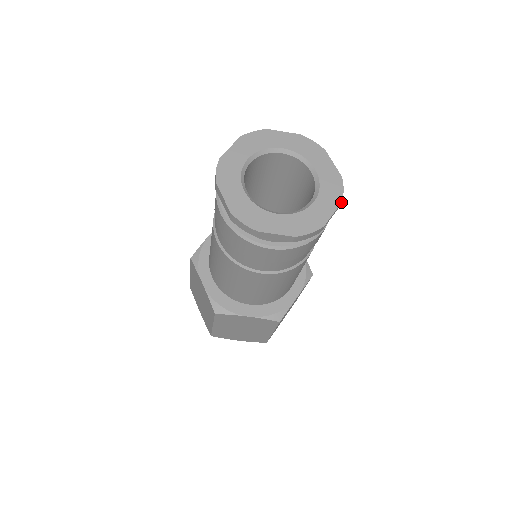
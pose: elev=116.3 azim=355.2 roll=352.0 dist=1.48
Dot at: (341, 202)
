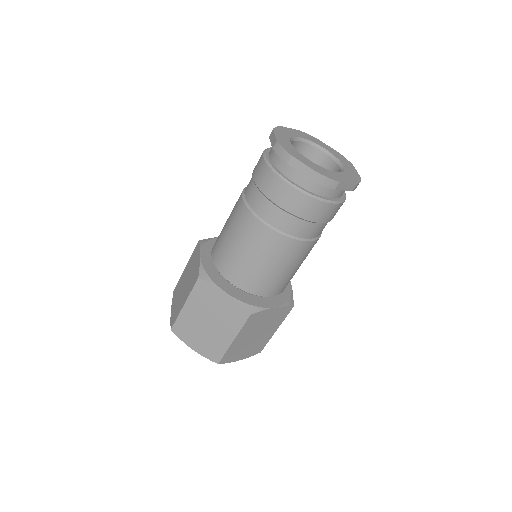
Dot at: (356, 184)
